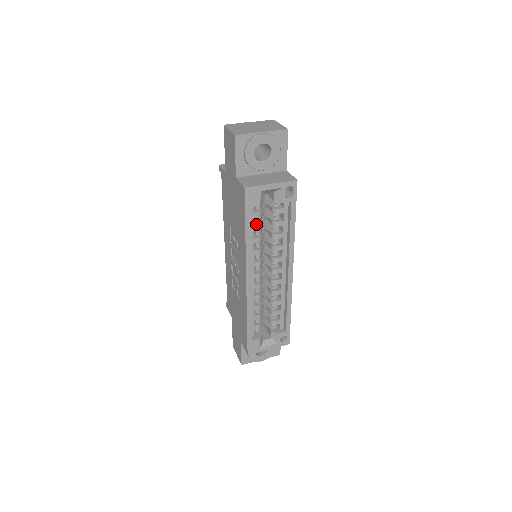
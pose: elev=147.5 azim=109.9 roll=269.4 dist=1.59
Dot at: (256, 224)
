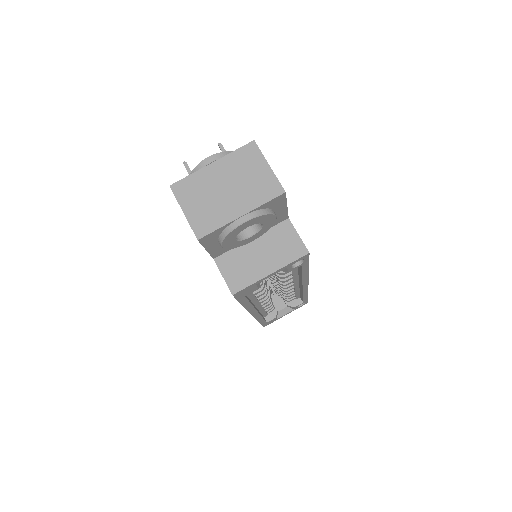
Dot at: occluded
